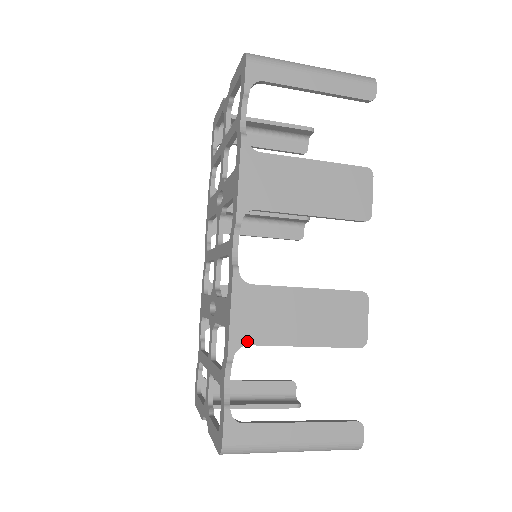
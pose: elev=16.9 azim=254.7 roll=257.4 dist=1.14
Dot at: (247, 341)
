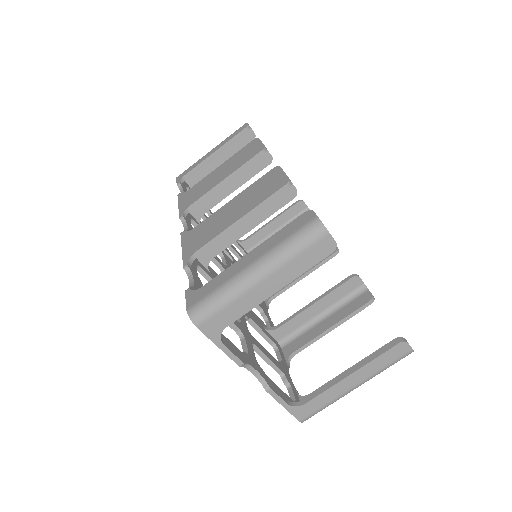
Dot at: (195, 250)
